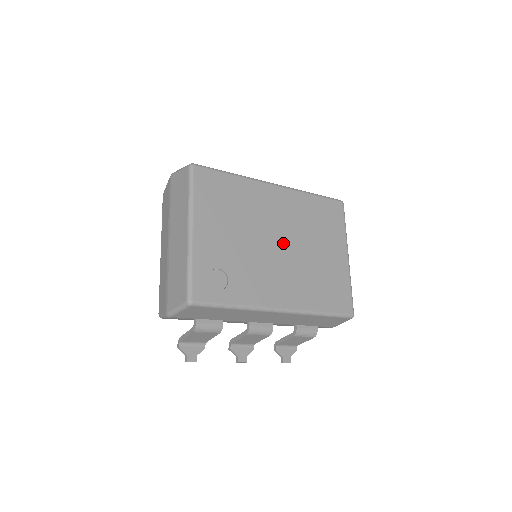
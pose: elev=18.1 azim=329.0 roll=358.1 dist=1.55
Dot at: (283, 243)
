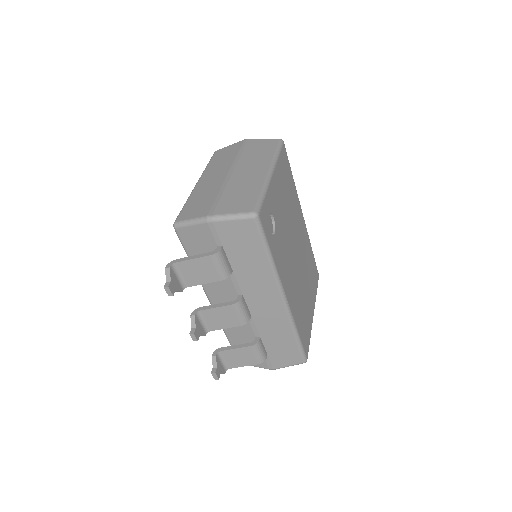
Dot at: (297, 255)
